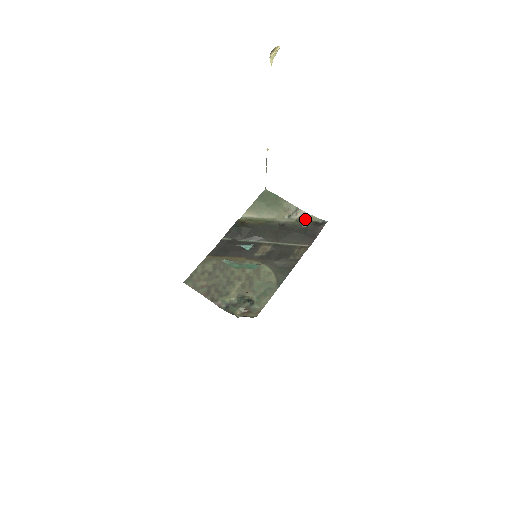
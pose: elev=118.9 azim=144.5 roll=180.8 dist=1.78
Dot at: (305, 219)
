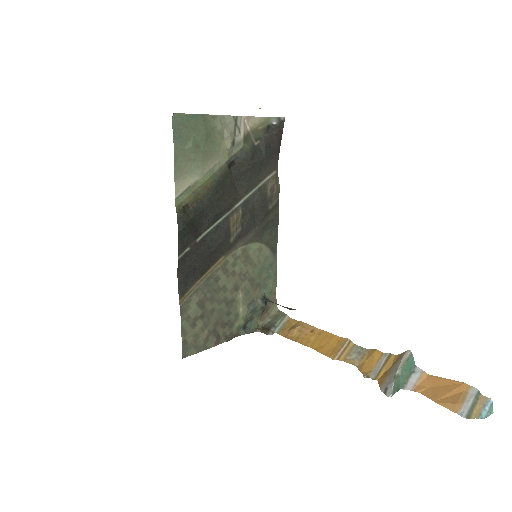
Dot at: (253, 130)
